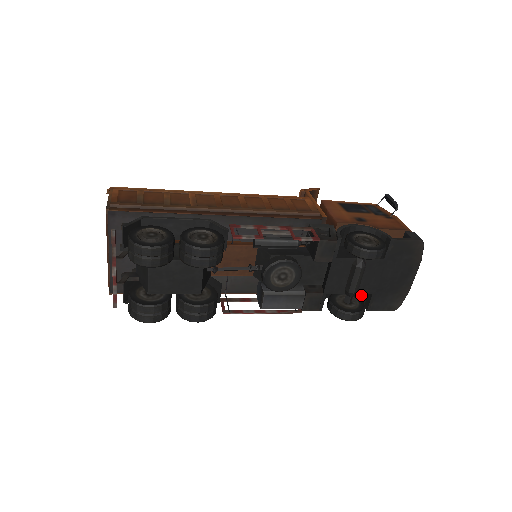
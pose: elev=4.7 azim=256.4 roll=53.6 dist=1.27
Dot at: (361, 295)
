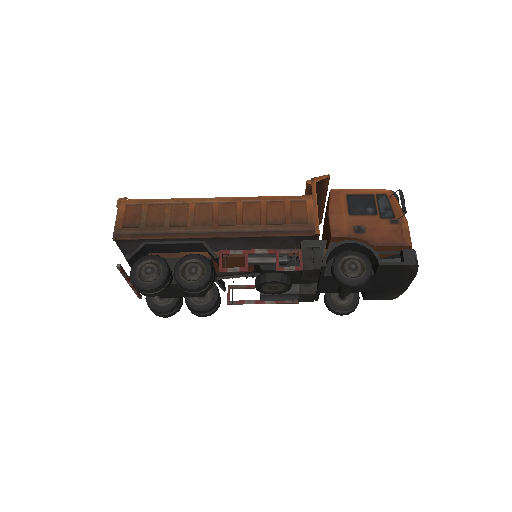
Dot at: occluded
